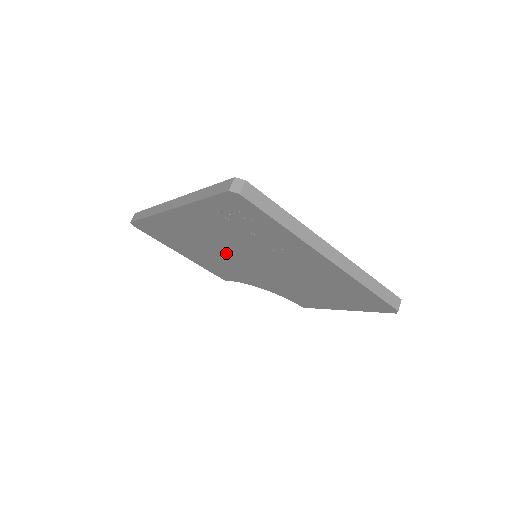
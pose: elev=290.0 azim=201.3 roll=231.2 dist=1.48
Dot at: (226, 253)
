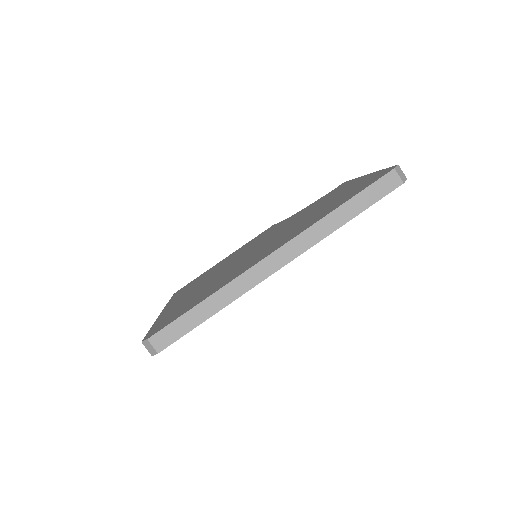
Dot at: occluded
